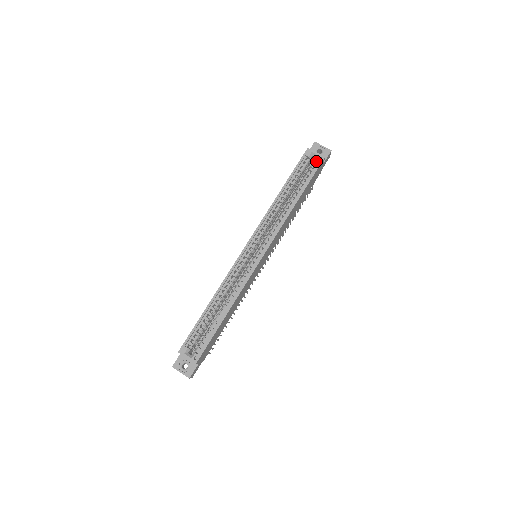
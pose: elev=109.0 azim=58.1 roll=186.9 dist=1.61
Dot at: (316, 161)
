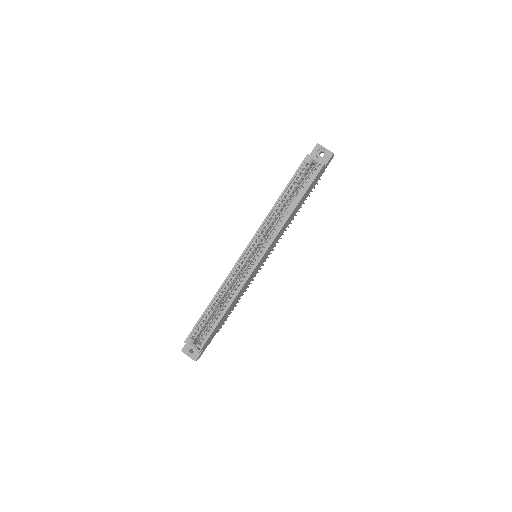
Dot at: (315, 168)
